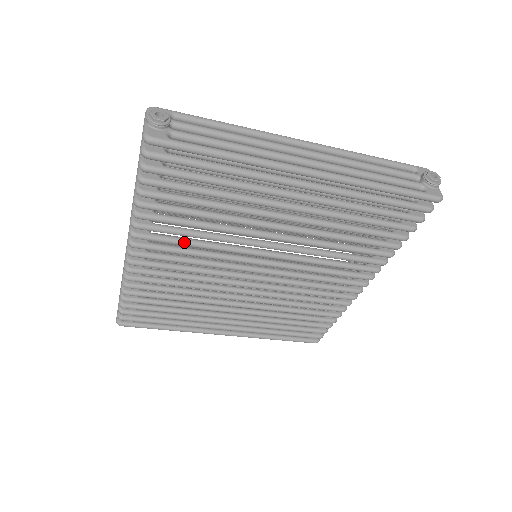
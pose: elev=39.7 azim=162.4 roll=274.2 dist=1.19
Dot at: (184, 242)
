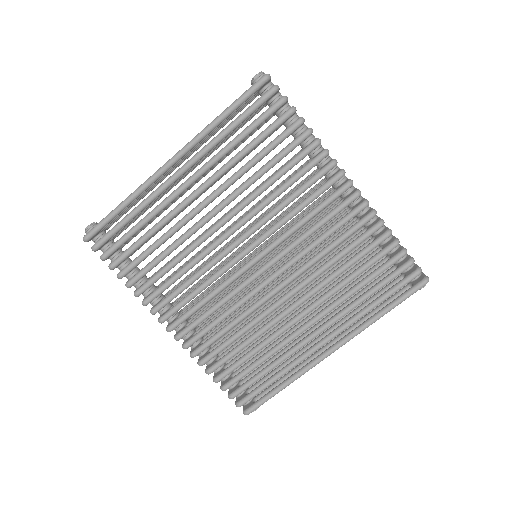
Dot at: (181, 286)
